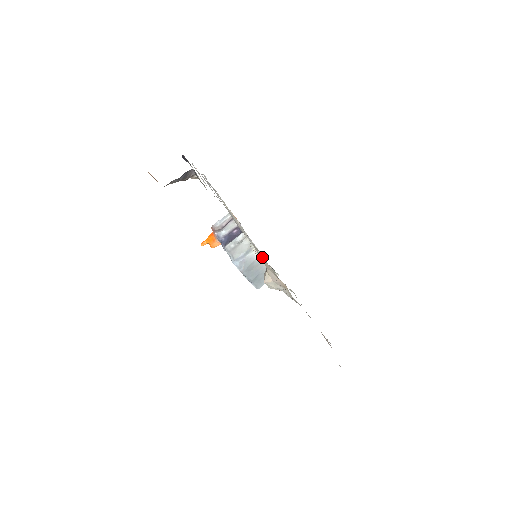
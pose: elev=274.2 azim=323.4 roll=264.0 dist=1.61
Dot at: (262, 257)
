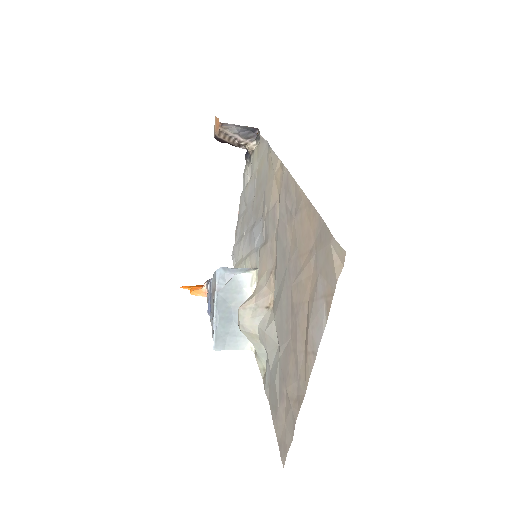
Dot at: occluded
